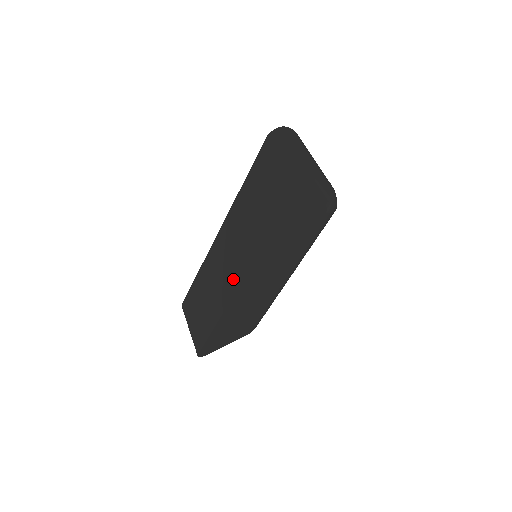
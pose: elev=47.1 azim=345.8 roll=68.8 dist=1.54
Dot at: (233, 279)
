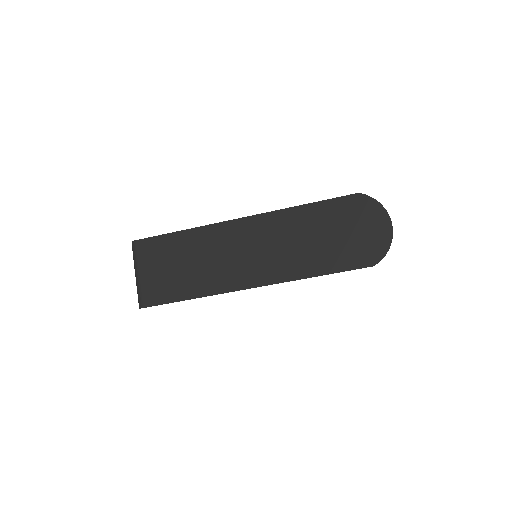
Dot at: (242, 277)
